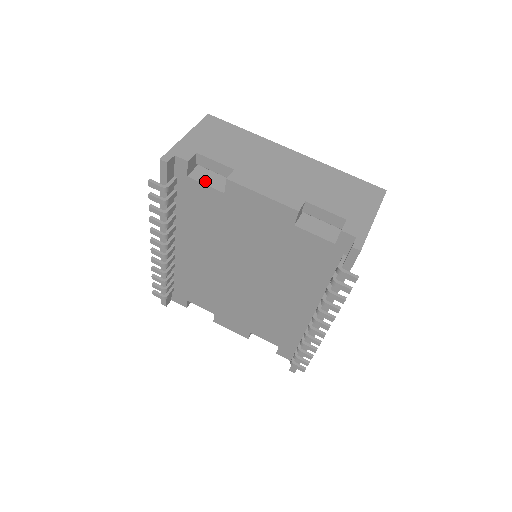
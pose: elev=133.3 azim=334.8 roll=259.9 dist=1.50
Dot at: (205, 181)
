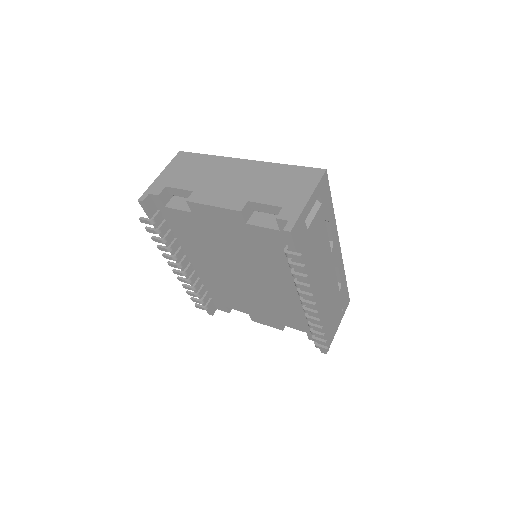
Dot at: (178, 207)
